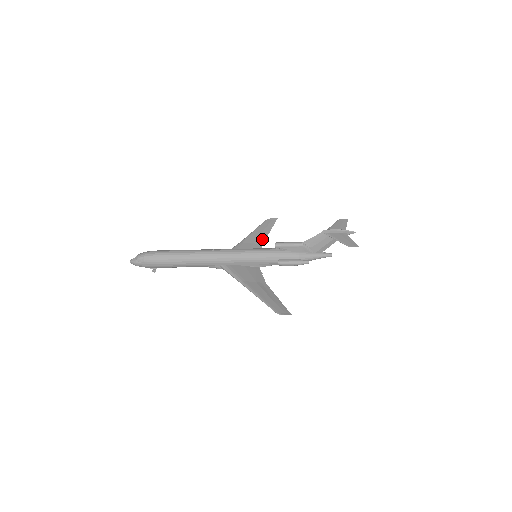
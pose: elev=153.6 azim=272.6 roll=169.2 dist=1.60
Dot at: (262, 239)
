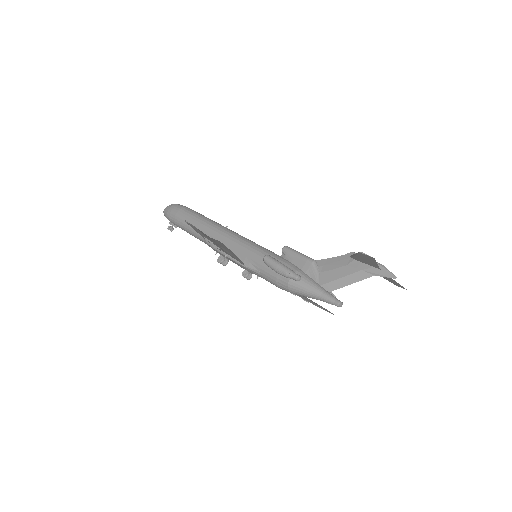
Dot at: occluded
